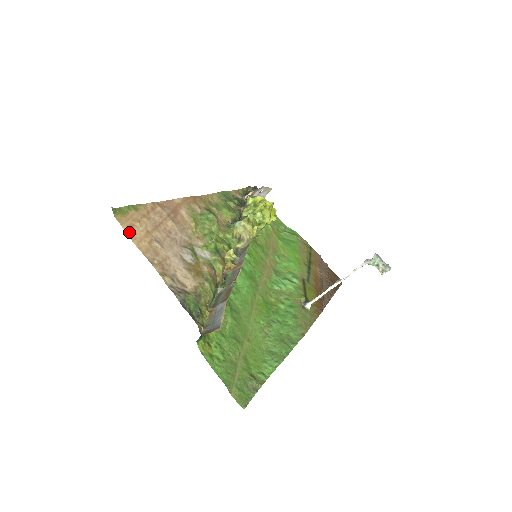
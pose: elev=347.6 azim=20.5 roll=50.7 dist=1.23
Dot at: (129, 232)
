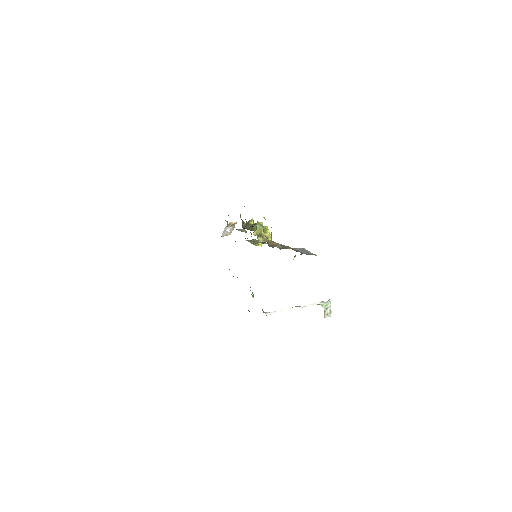
Dot at: occluded
